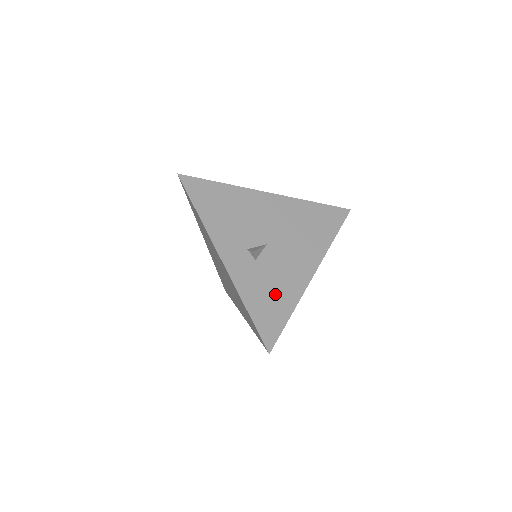
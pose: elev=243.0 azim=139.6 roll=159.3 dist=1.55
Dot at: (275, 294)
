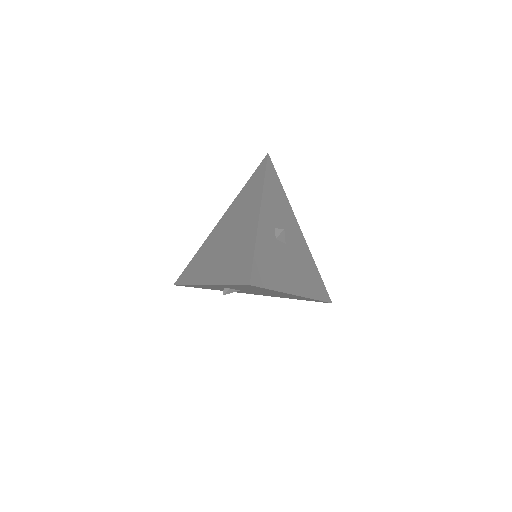
Dot at: (274, 267)
